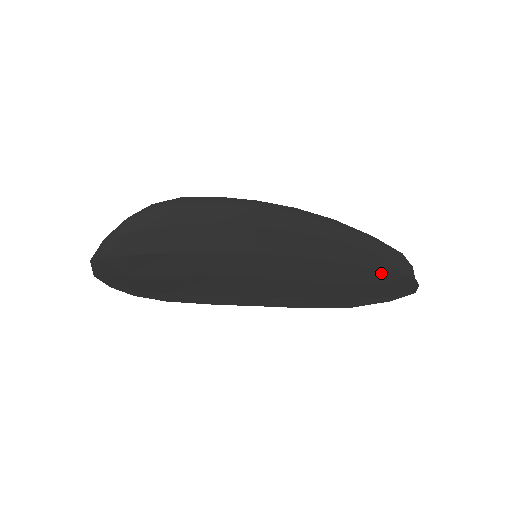
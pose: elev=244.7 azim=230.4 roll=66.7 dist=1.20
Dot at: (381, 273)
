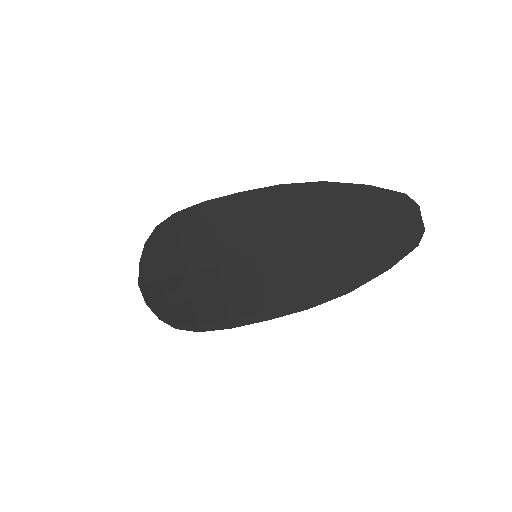
Dot at: (380, 232)
